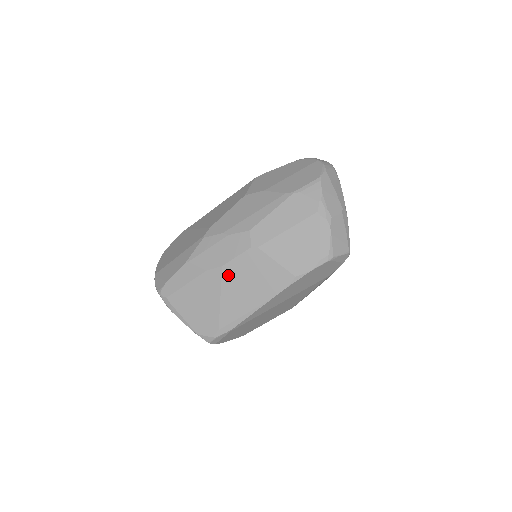
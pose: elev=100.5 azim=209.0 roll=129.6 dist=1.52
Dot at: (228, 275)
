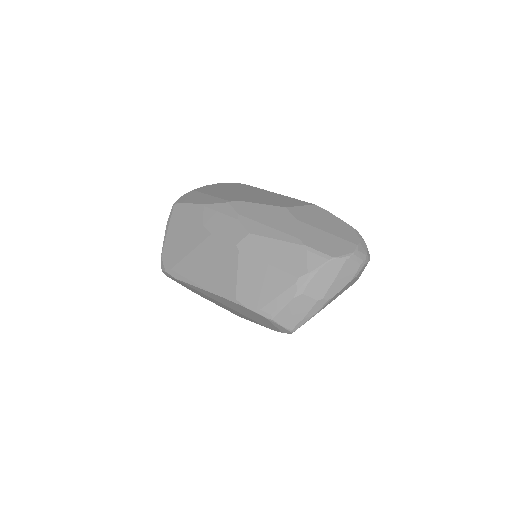
Dot at: (208, 244)
